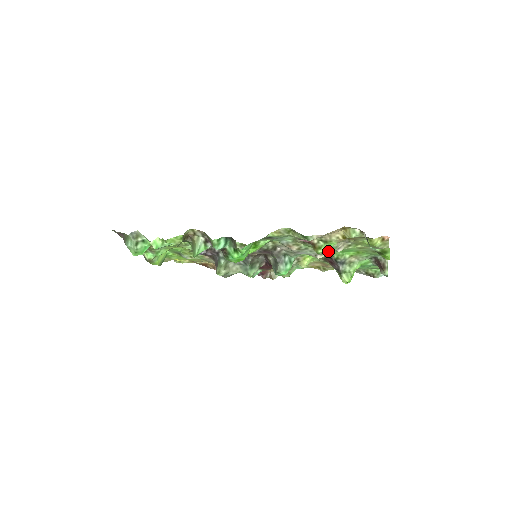
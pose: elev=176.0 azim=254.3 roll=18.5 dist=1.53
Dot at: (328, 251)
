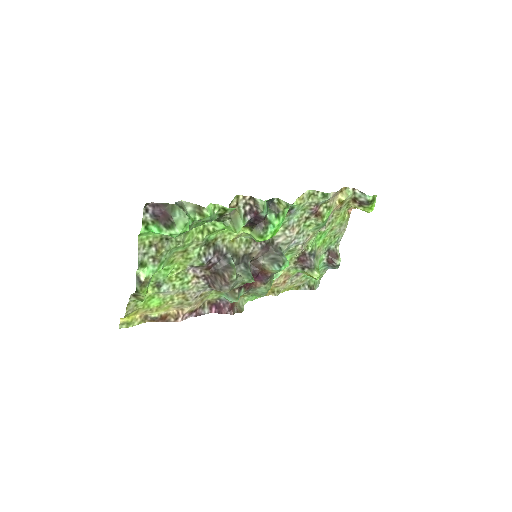
Dot at: (324, 224)
